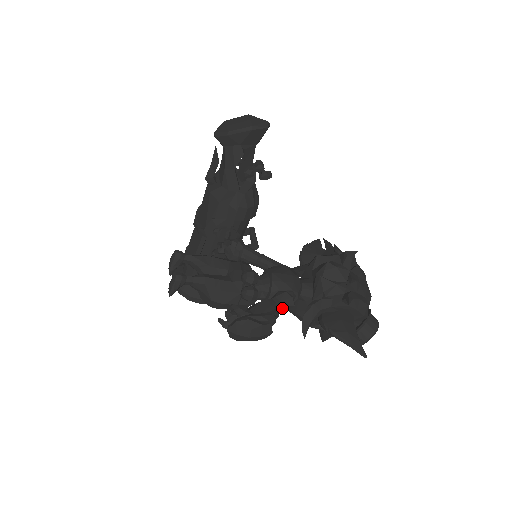
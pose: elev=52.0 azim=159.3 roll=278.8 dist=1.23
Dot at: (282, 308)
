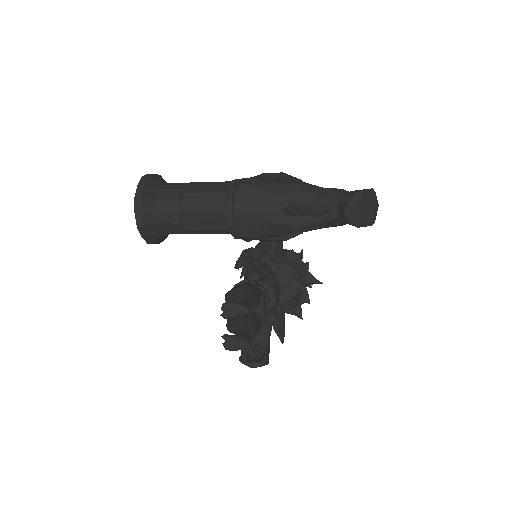
Dot at: occluded
